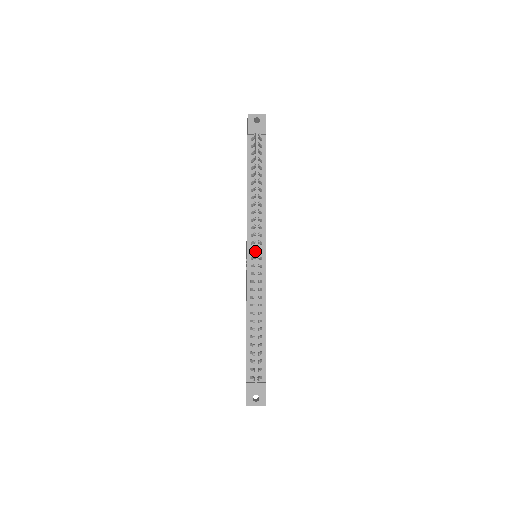
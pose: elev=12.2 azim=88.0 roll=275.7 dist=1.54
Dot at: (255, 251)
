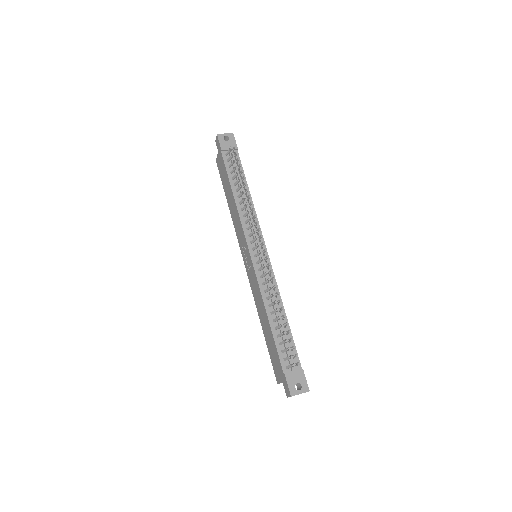
Dot at: (257, 248)
